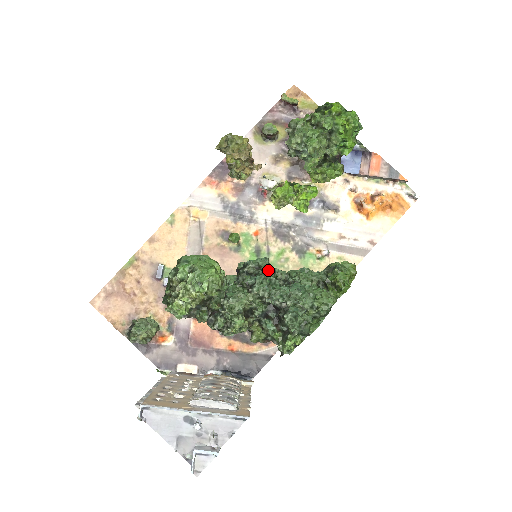
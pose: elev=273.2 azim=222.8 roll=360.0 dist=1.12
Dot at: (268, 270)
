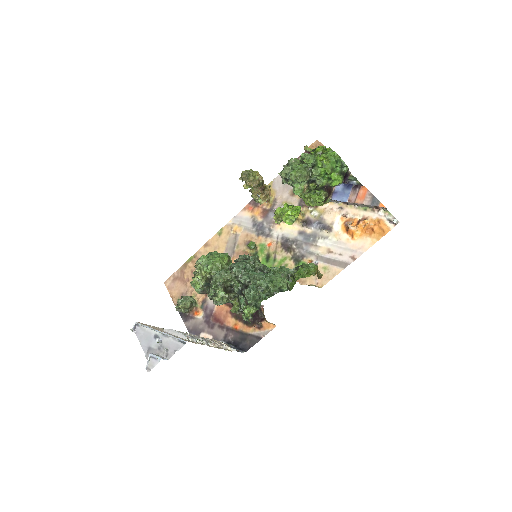
Dot at: (250, 261)
